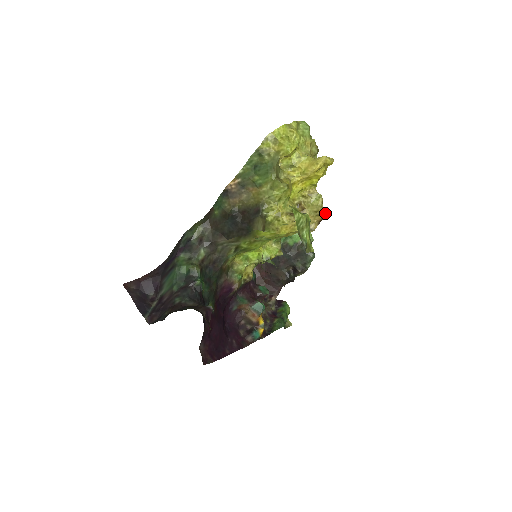
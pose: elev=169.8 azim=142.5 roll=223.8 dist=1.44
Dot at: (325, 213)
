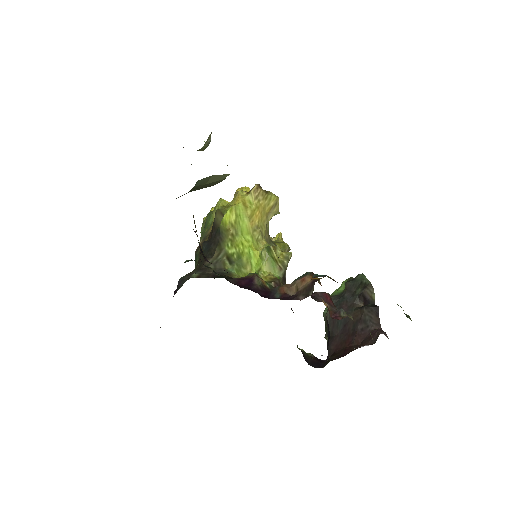
Dot at: occluded
